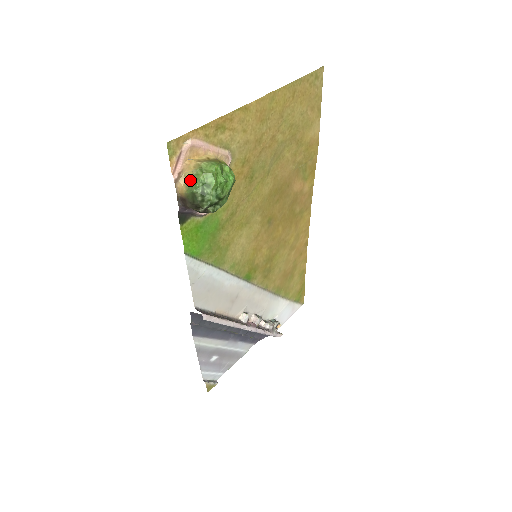
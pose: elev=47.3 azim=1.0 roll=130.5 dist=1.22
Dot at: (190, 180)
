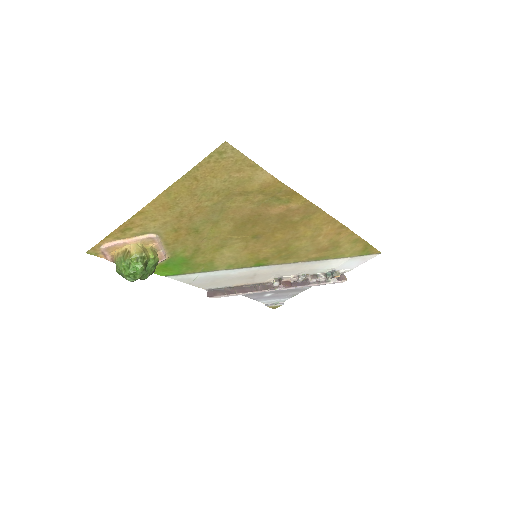
Dot at: occluded
